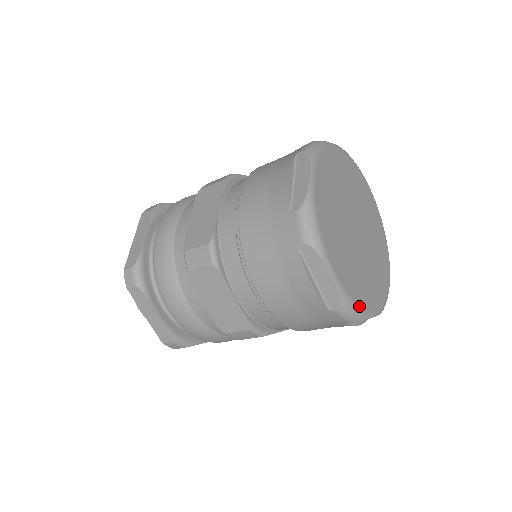
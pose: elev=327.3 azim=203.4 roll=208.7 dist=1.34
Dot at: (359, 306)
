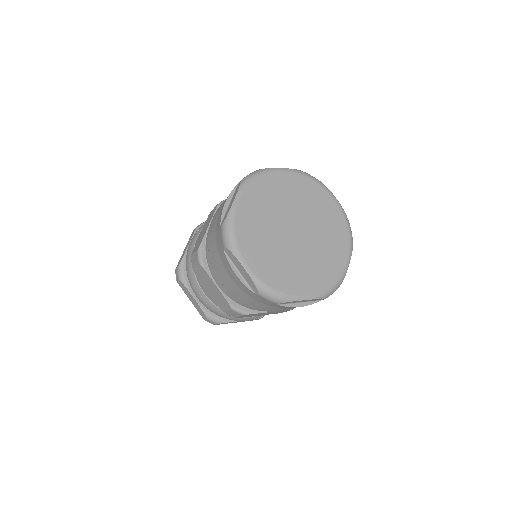
Dot at: (279, 291)
